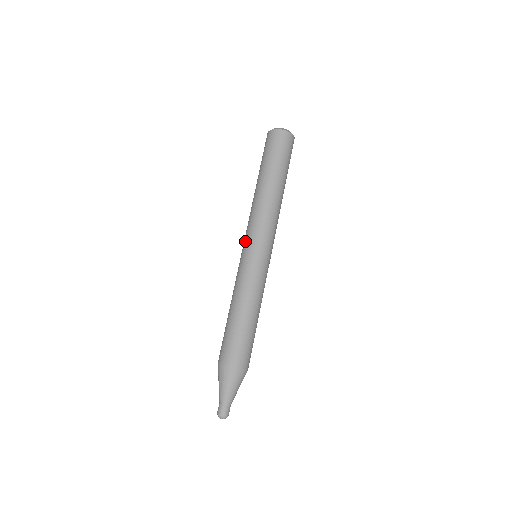
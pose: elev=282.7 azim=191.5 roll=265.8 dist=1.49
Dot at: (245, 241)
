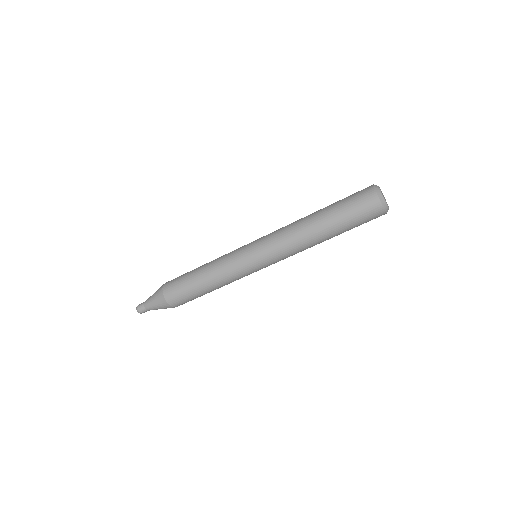
Dot at: (258, 239)
